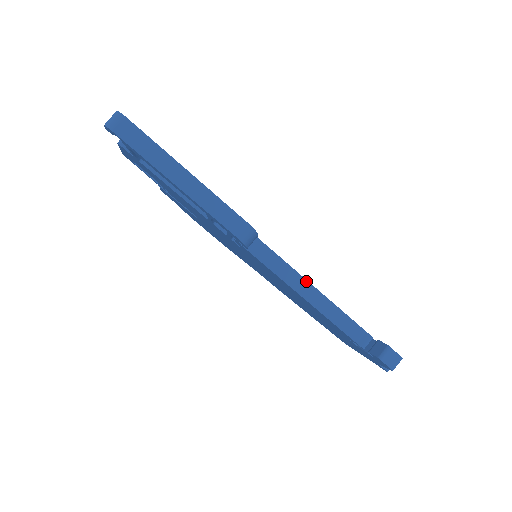
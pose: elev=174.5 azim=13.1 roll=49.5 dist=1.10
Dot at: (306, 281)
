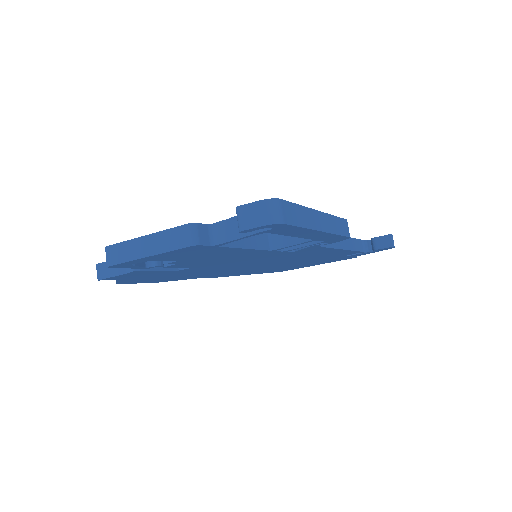
Dot at: occluded
